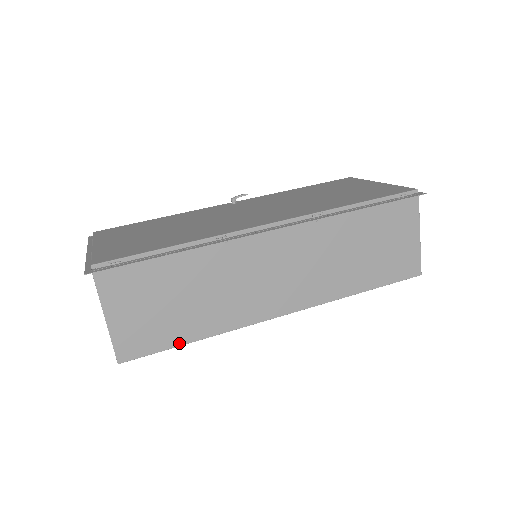
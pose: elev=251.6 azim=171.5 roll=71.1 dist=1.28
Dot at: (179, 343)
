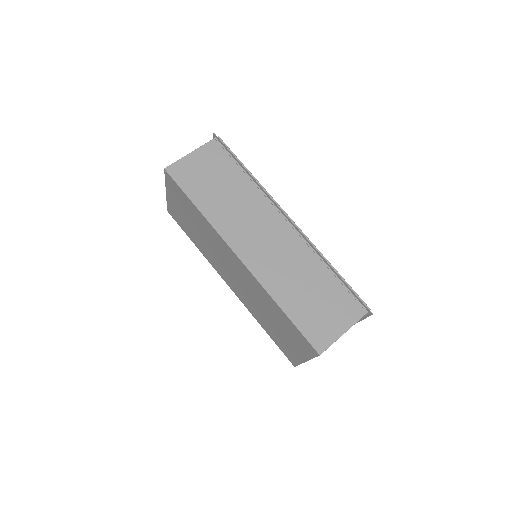
Dot at: (191, 197)
